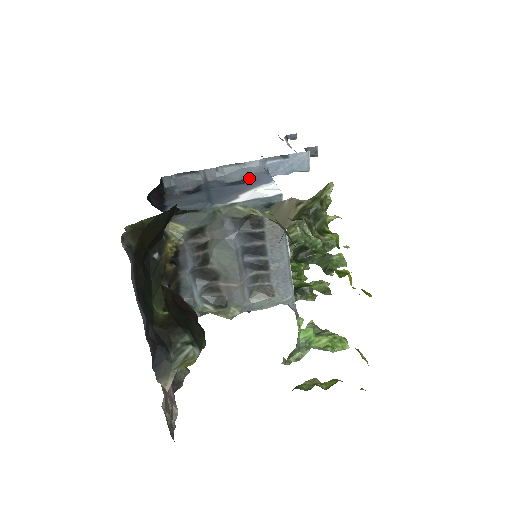
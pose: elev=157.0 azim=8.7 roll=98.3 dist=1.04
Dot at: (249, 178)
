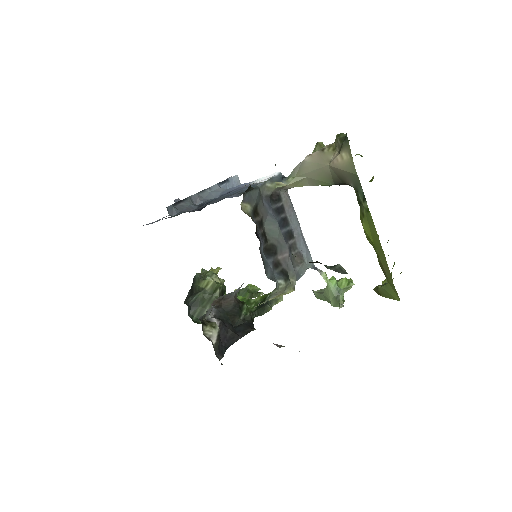
Dot at: (225, 193)
